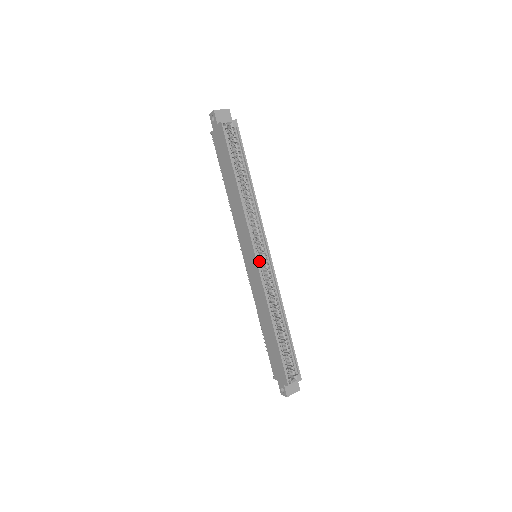
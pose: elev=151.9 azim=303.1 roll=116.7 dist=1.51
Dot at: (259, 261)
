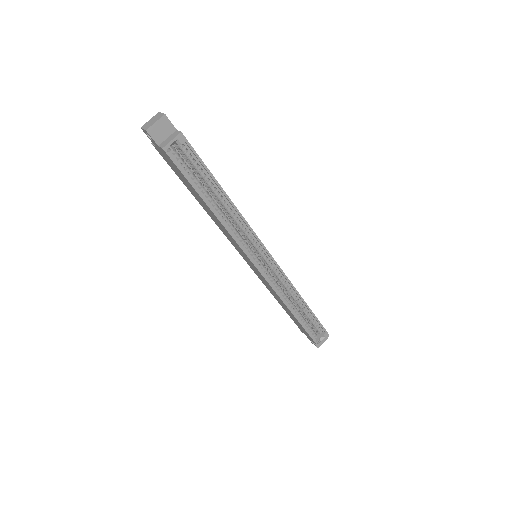
Dot at: (261, 267)
